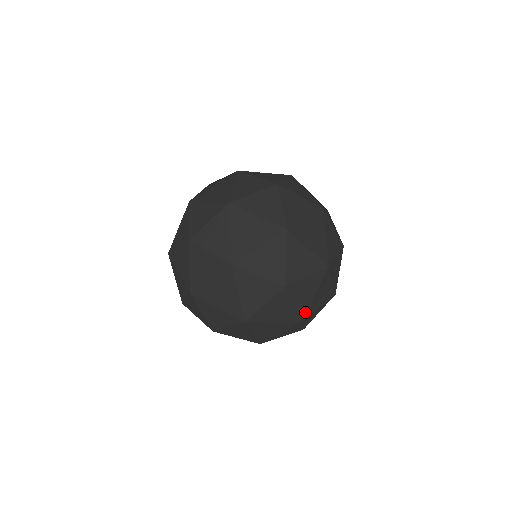
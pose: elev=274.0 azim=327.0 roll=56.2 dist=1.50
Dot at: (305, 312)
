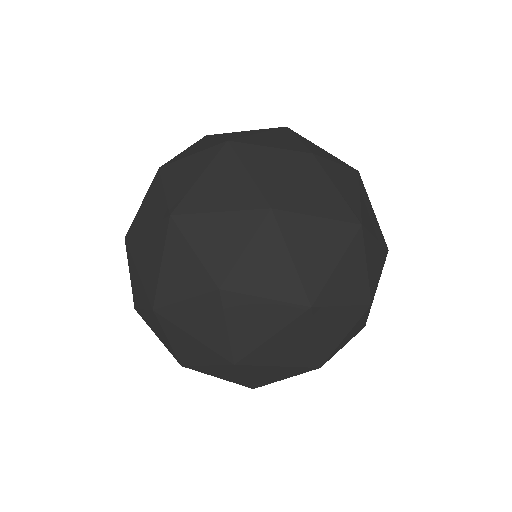
Dot at: occluded
